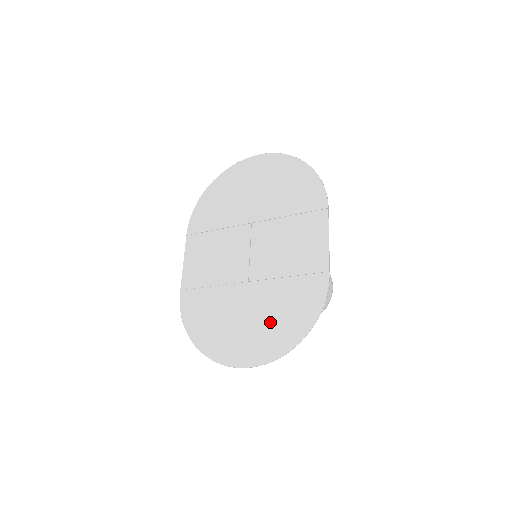
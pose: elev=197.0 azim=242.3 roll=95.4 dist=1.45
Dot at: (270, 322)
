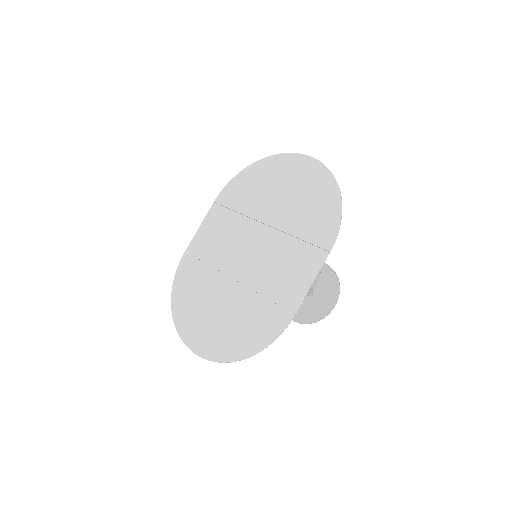
Dot at: (229, 327)
